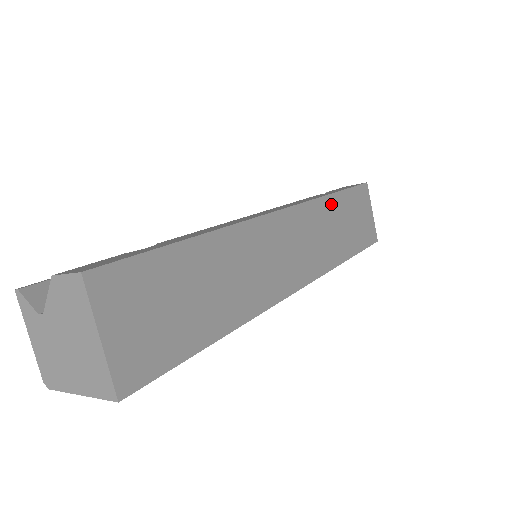
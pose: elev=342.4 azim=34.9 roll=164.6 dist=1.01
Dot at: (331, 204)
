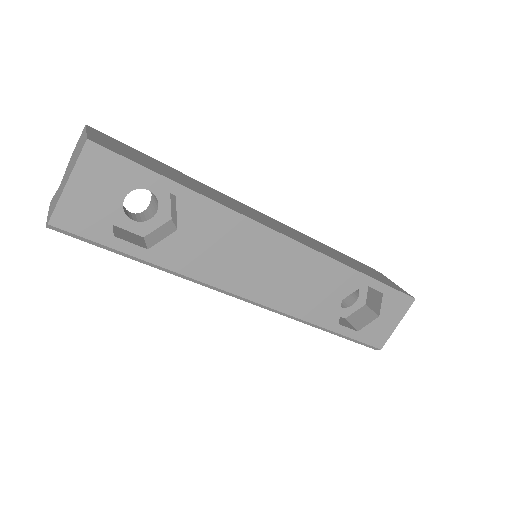
Dot at: (327, 247)
